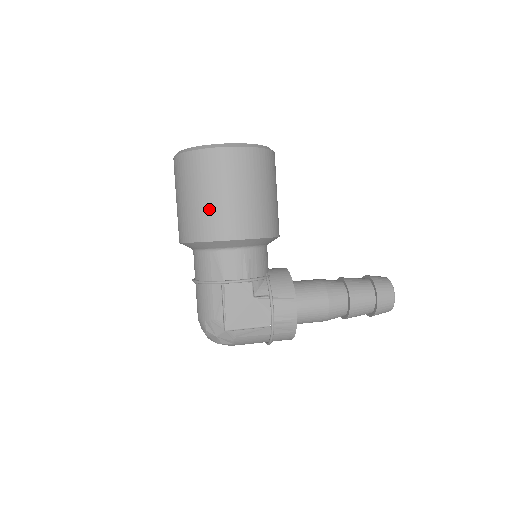
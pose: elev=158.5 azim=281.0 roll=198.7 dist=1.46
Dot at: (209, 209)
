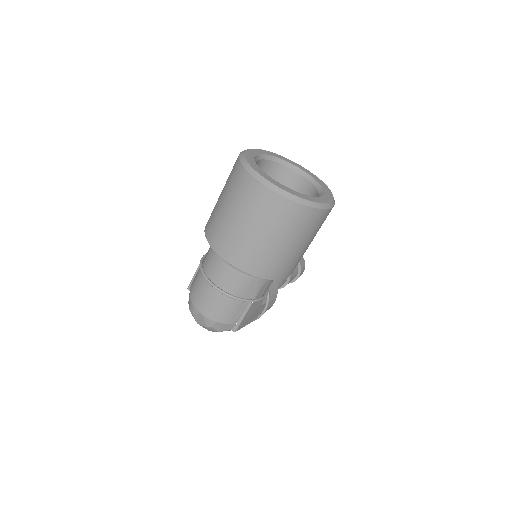
Dot at: (286, 256)
